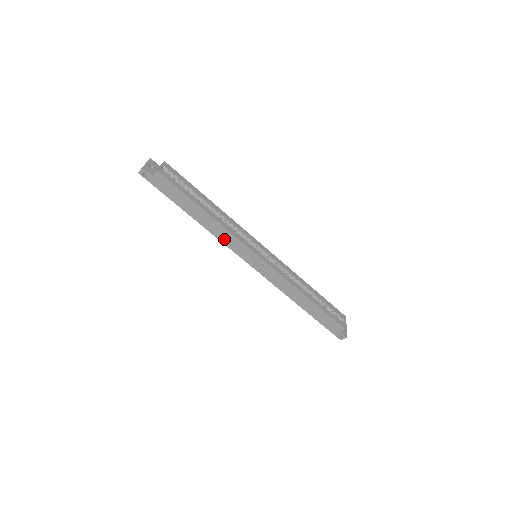
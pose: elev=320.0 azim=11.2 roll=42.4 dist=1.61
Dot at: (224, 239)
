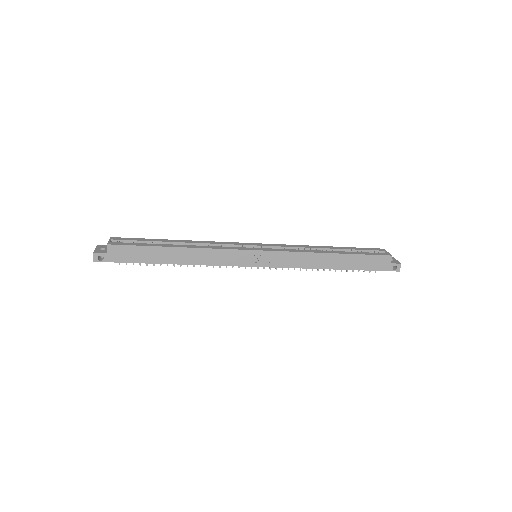
Dot at: (214, 261)
